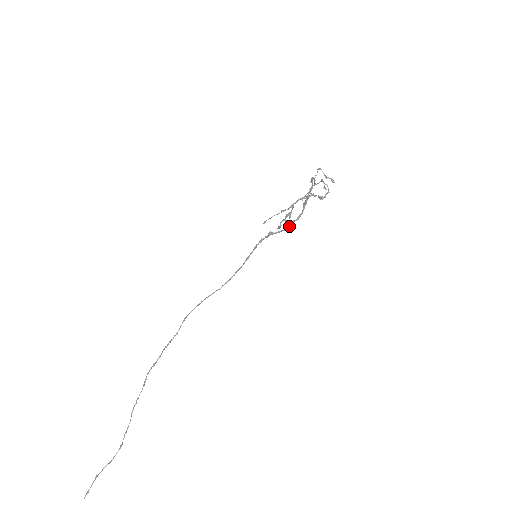
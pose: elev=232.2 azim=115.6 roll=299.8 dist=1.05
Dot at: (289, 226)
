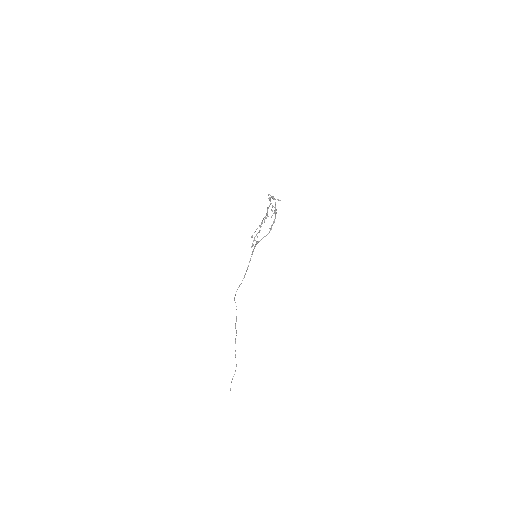
Dot at: occluded
